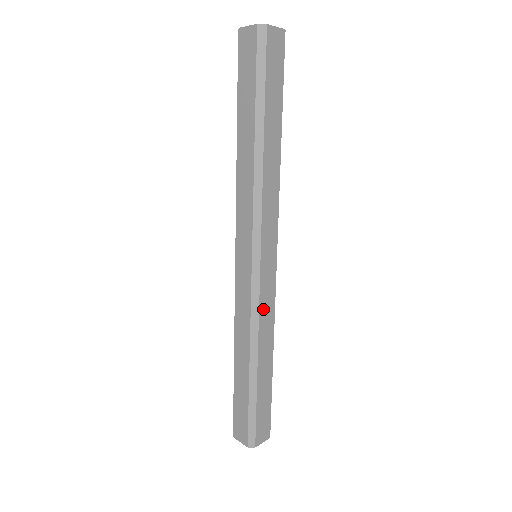
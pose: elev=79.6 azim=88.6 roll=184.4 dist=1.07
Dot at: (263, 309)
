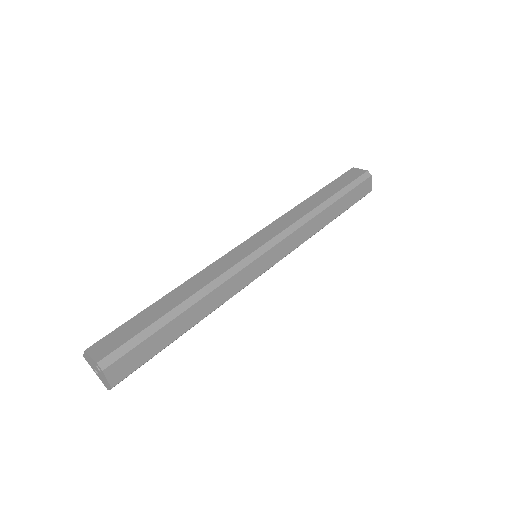
Dot at: (236, 279)
